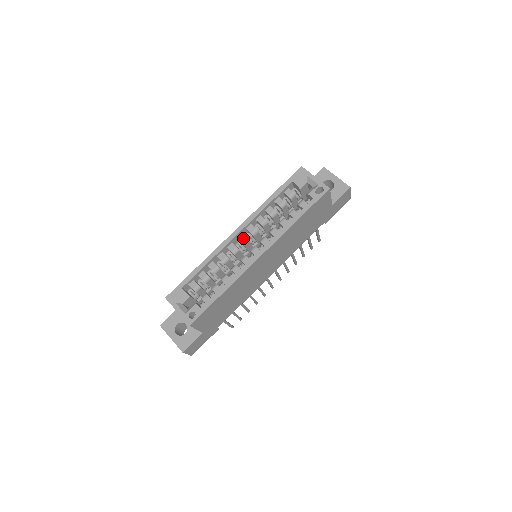
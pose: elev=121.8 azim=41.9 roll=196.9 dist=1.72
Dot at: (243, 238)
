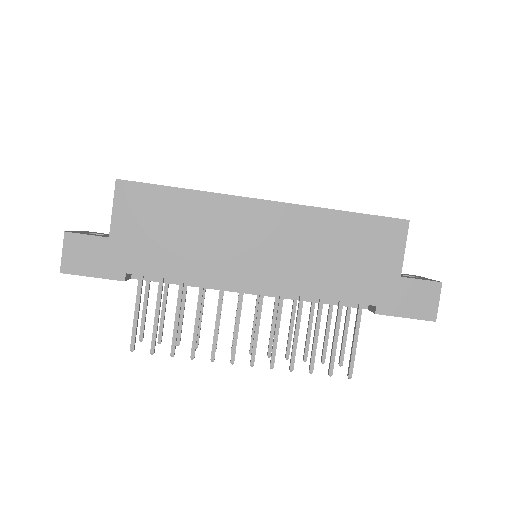
Dot at: occluded
